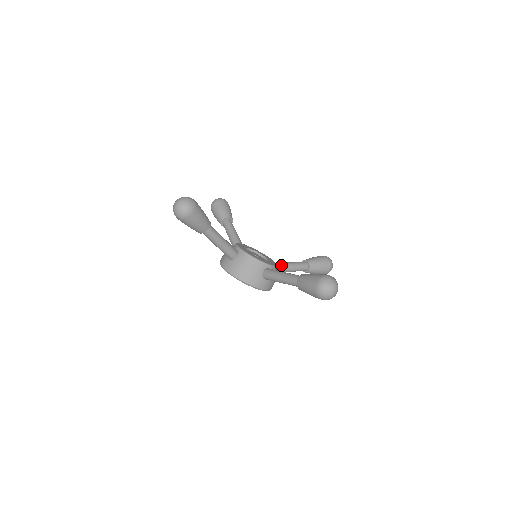
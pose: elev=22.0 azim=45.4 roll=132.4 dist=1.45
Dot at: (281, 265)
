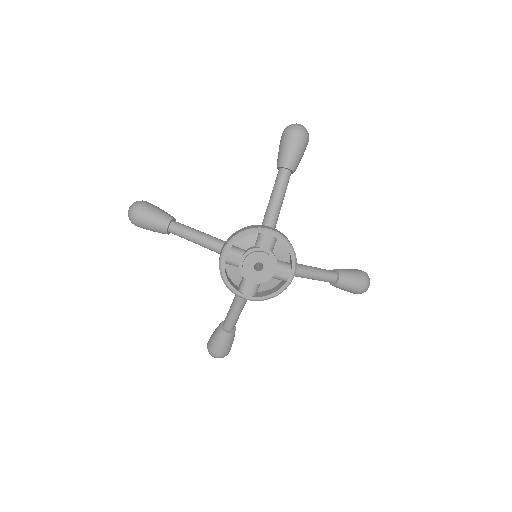
Dot at: occluded
